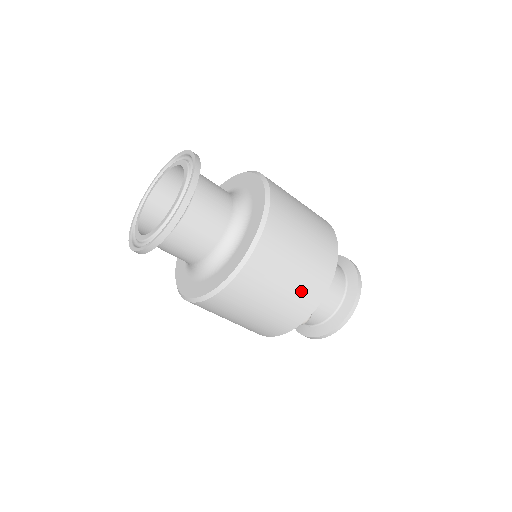
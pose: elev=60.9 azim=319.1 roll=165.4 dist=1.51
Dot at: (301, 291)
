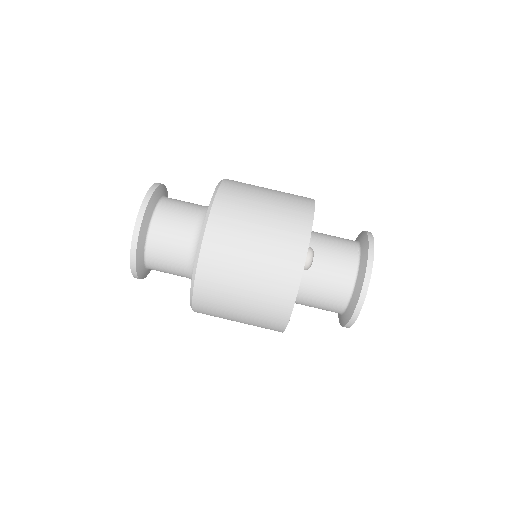
Dot at: (282, 224)
